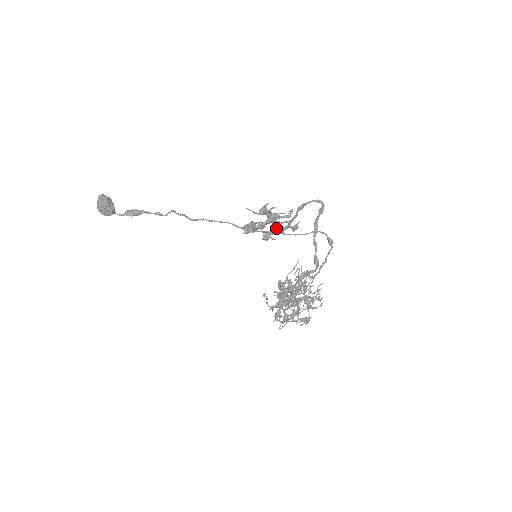
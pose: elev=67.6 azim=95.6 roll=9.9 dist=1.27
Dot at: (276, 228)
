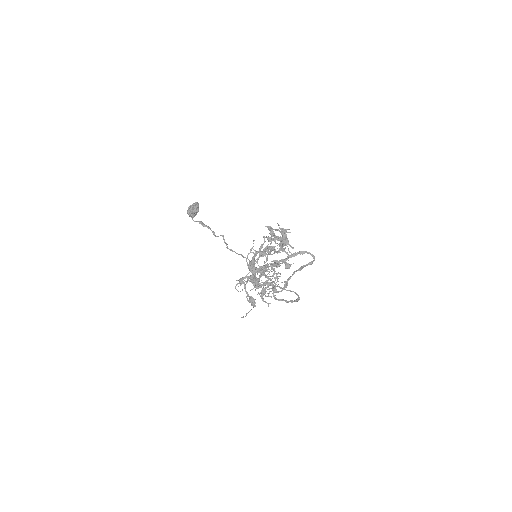
Dot at: occluded
